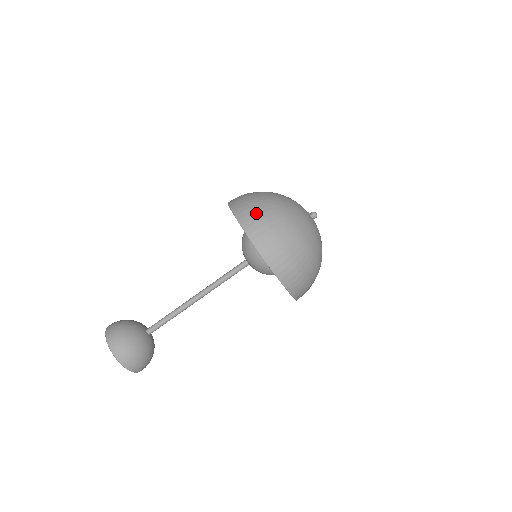
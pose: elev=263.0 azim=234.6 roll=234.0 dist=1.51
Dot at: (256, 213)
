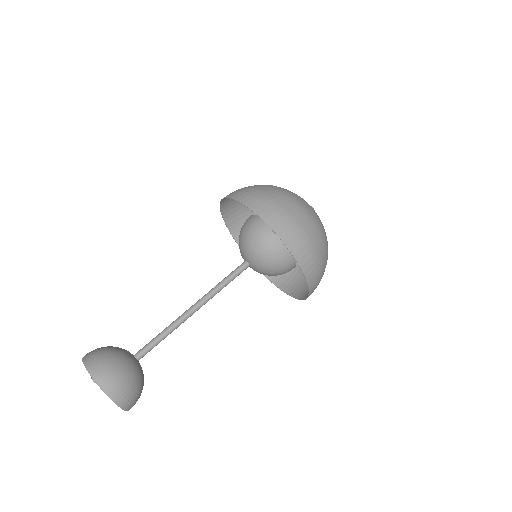
Dot at: (243, 188)
